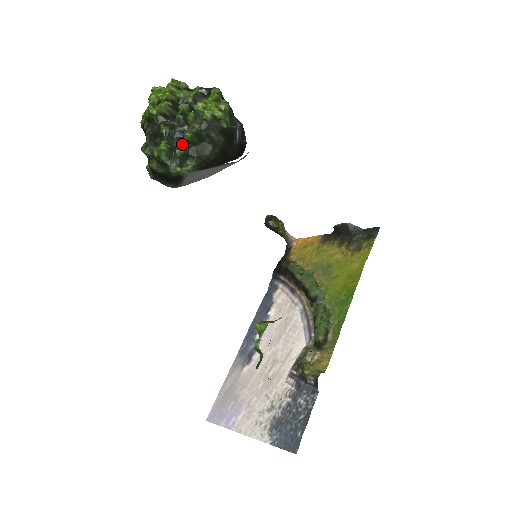
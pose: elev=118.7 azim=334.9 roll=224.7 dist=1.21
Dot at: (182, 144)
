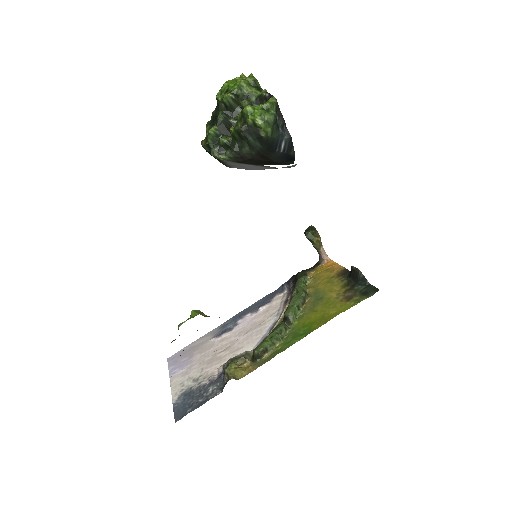
Dot at: (230, 135)
